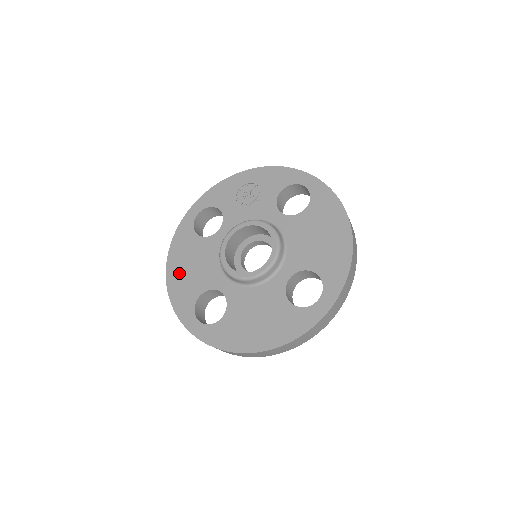
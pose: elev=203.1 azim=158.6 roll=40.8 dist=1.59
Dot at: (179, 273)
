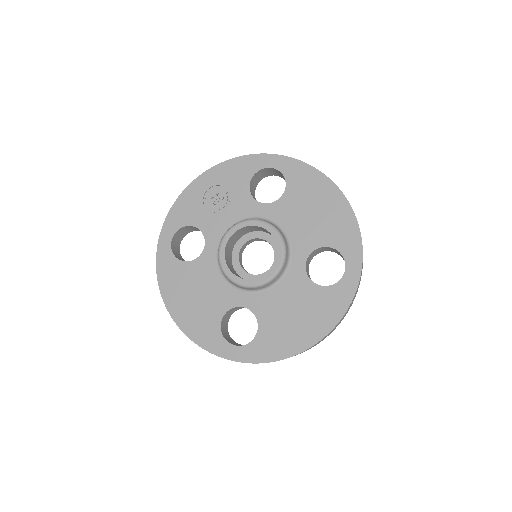
Dot at: (185, 308)
